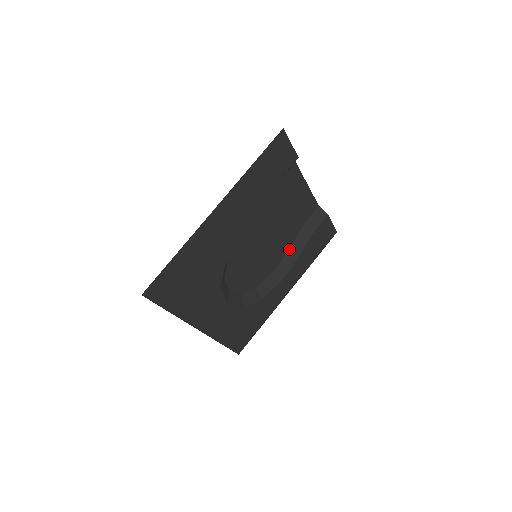
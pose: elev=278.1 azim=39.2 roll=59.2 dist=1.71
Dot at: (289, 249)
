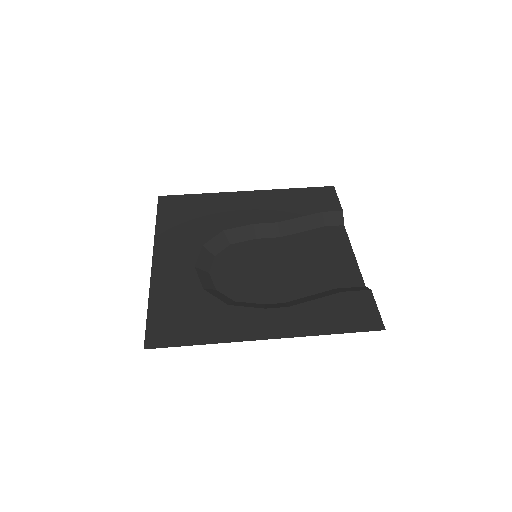
Dot at: (301, 299)
